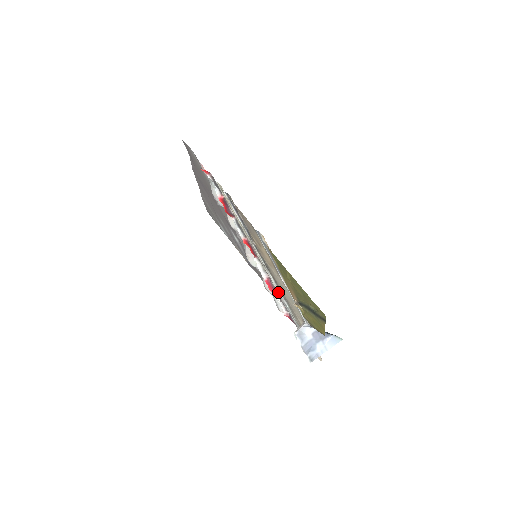
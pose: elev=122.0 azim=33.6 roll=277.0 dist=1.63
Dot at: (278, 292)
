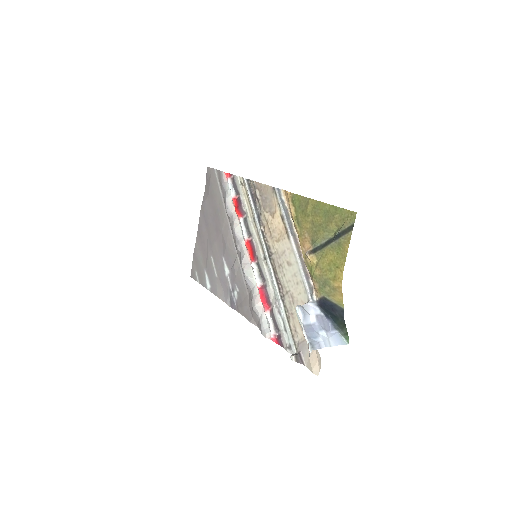
Dot at: (272, 298)
